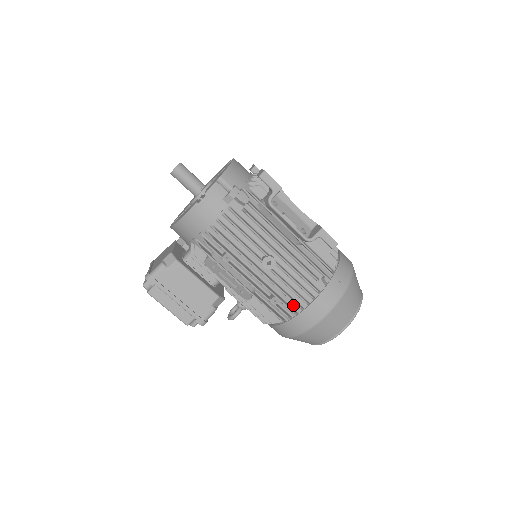
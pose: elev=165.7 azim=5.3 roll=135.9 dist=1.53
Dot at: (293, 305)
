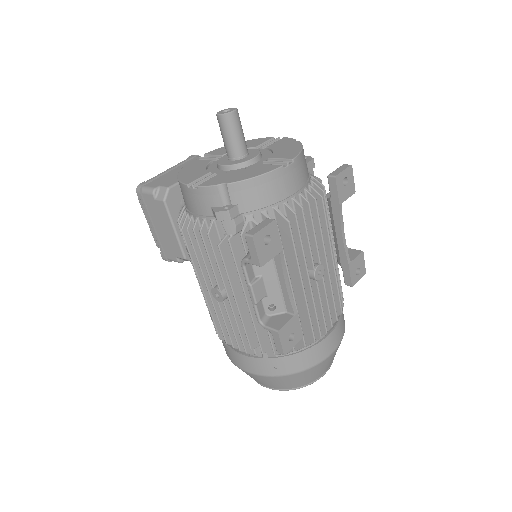
Dot at: occluded
